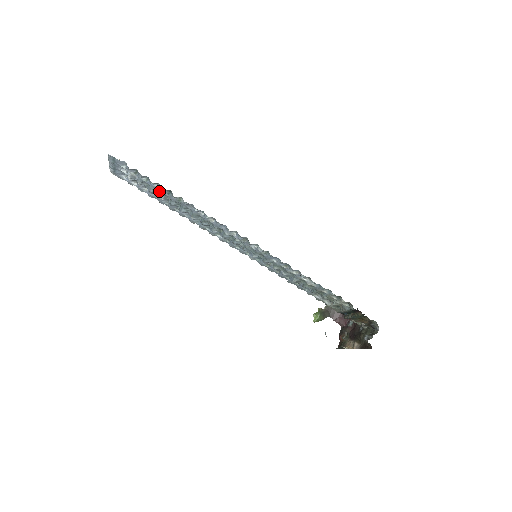
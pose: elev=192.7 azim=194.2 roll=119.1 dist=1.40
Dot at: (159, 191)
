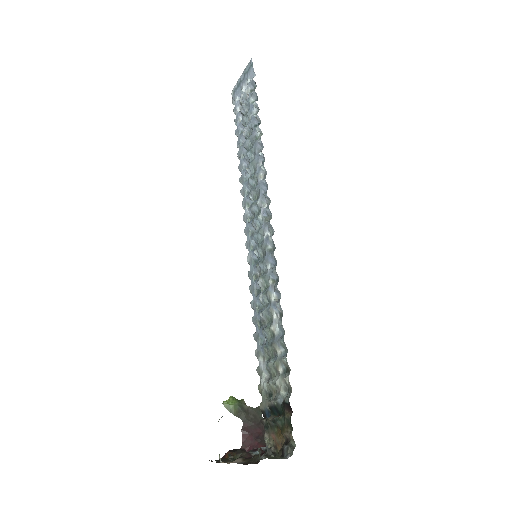
Dot at: (250, 121)
